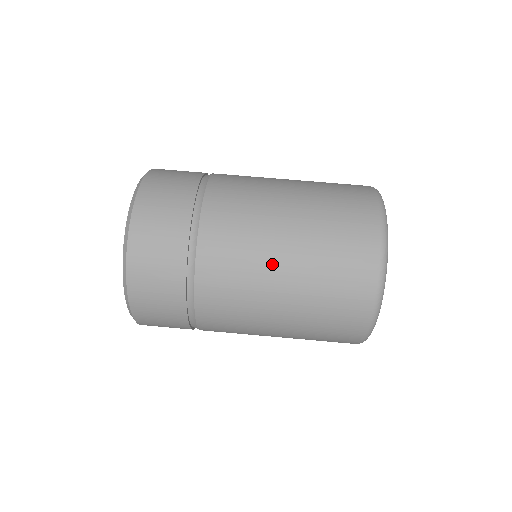
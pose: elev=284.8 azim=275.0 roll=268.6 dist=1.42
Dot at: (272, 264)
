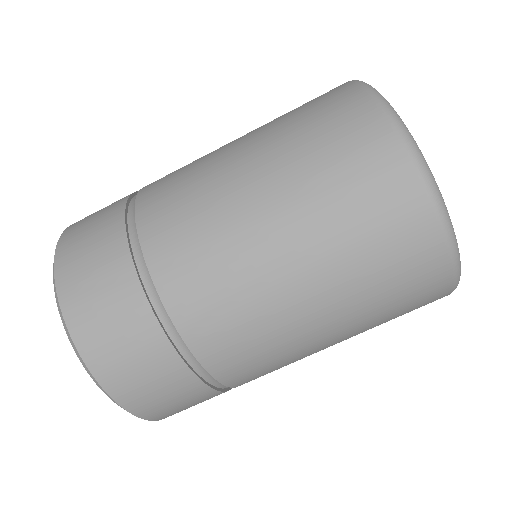
Dot at: (286, 294)
